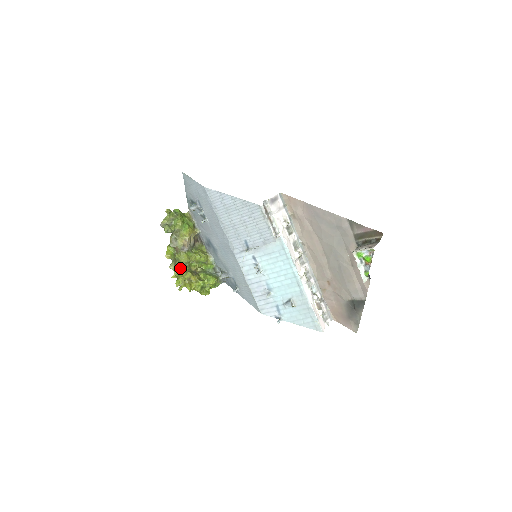
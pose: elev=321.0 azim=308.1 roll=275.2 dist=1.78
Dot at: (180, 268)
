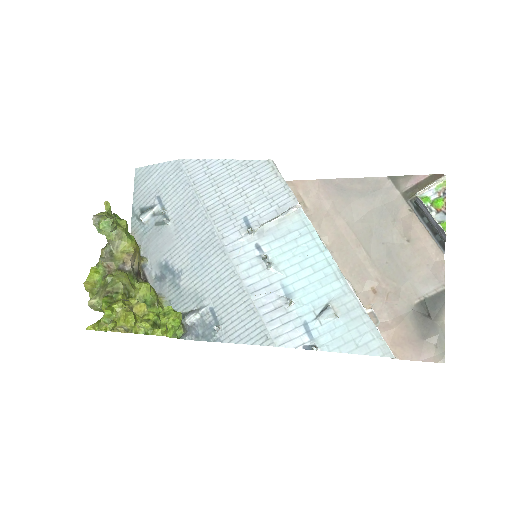
Dot at: (113, 295)
